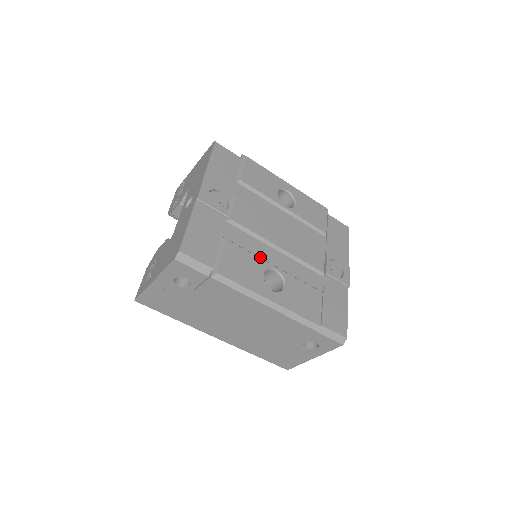
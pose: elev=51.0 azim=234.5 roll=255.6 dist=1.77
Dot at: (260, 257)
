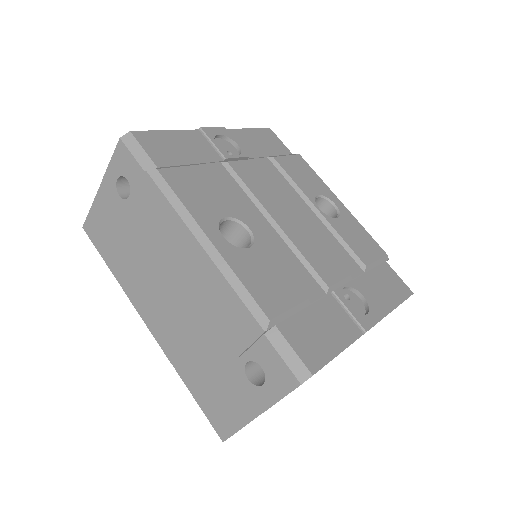
Dot at: (238, 209)
